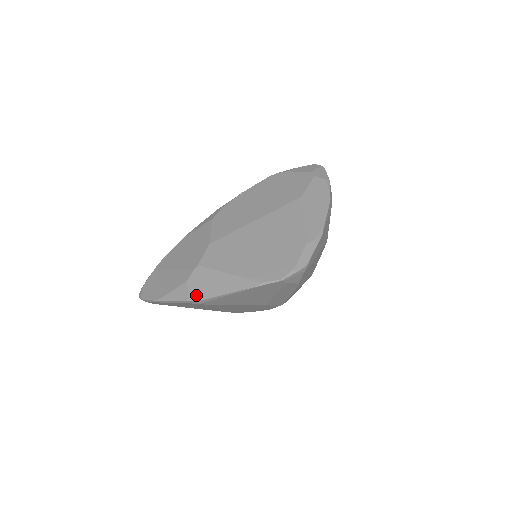
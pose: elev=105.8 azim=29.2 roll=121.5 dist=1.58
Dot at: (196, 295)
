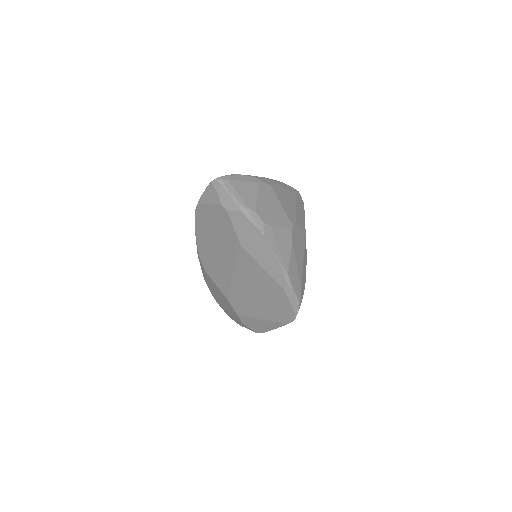
Dot at: (257, 331)
